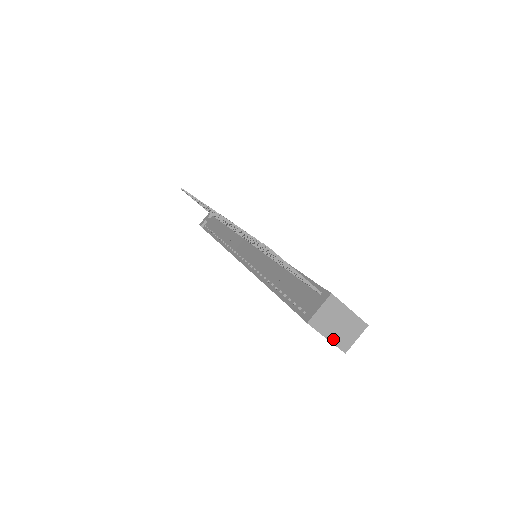
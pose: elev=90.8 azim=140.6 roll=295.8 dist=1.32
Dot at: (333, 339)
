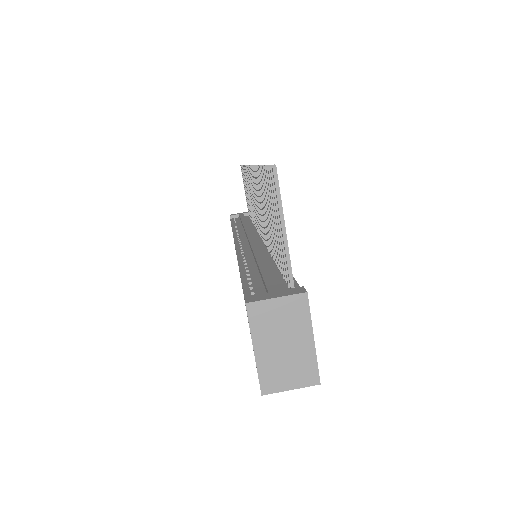
Dot at: (261, 359)
